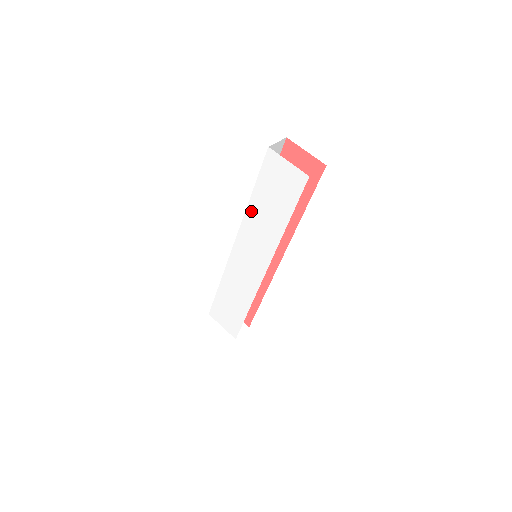
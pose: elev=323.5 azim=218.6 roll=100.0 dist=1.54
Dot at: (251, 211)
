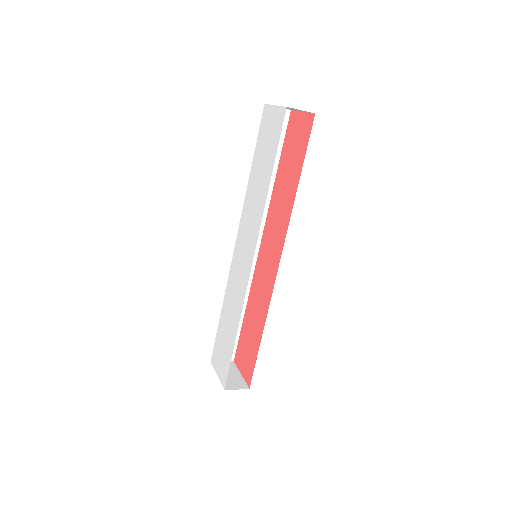
Dot at: (250, 186)
